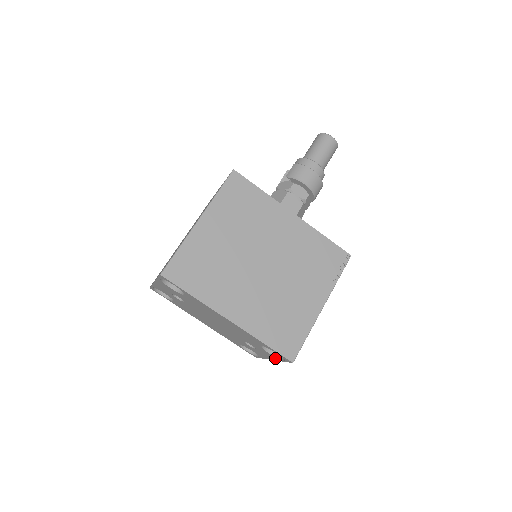
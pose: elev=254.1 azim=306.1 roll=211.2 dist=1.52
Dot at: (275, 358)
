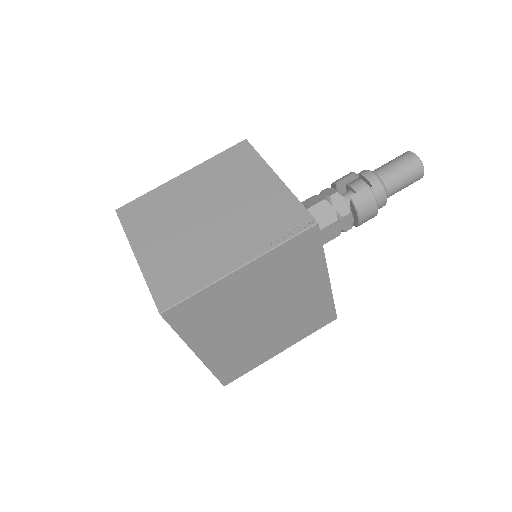
Dot at: occluded
